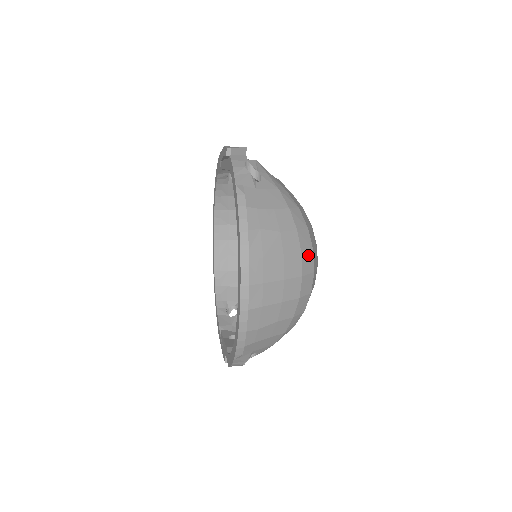
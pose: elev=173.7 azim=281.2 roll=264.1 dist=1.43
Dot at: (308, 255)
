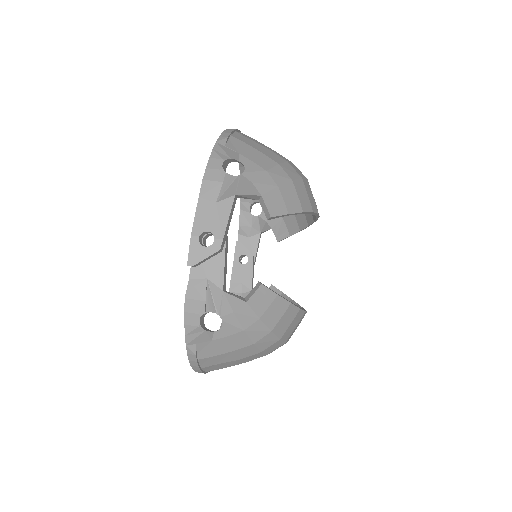
Dot at: (277, 348)
